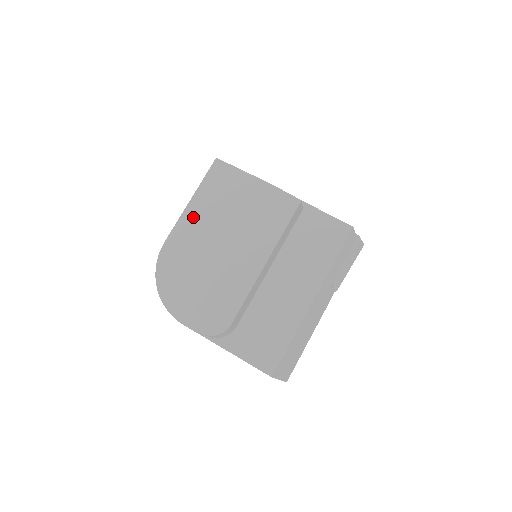
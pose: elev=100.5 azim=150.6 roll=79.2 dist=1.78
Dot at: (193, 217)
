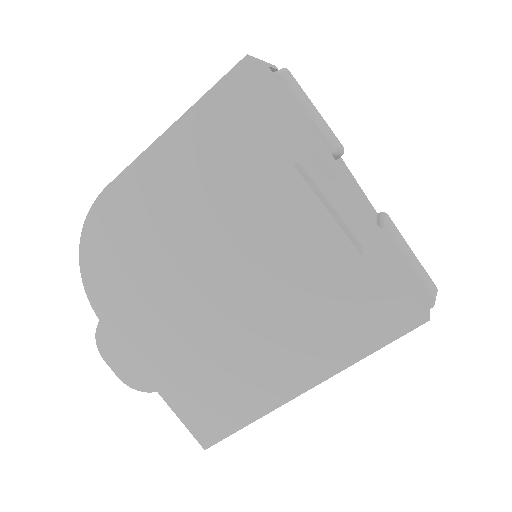
Dot at: (166, 164)
